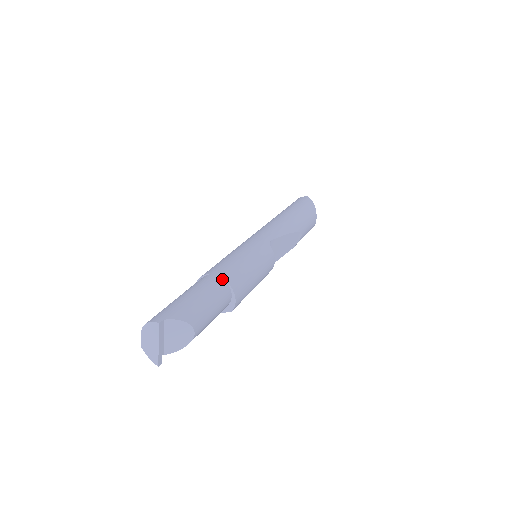
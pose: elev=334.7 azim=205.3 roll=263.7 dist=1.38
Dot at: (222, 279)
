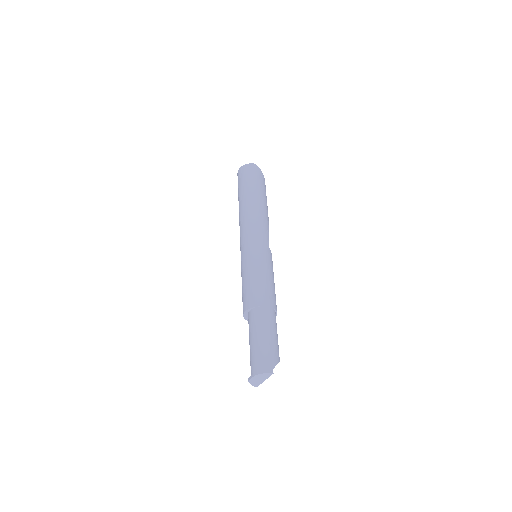
Dot at: (273, 309)
